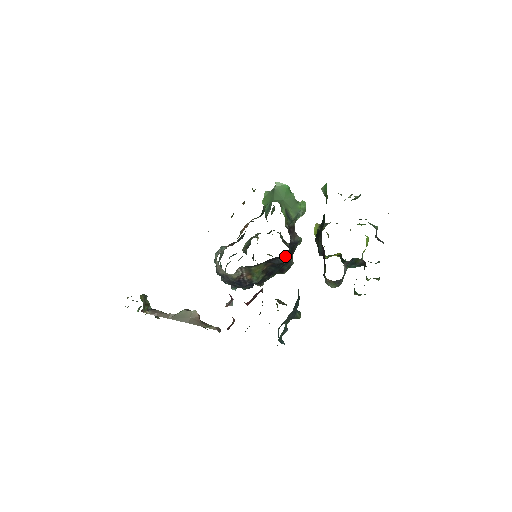
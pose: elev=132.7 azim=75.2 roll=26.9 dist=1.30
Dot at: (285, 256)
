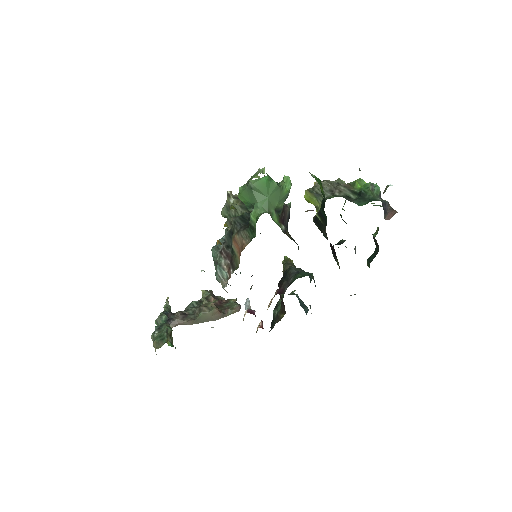
Dot at: occluded
